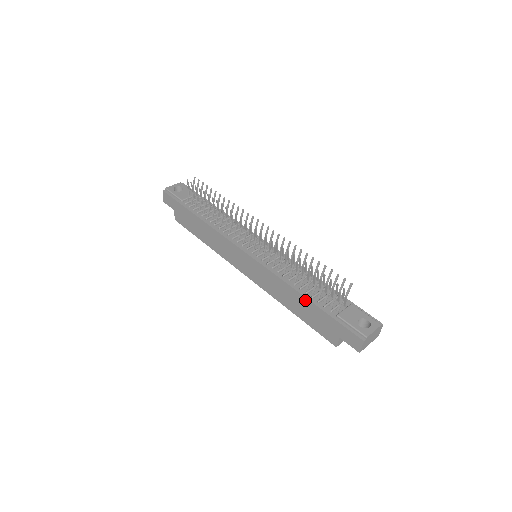
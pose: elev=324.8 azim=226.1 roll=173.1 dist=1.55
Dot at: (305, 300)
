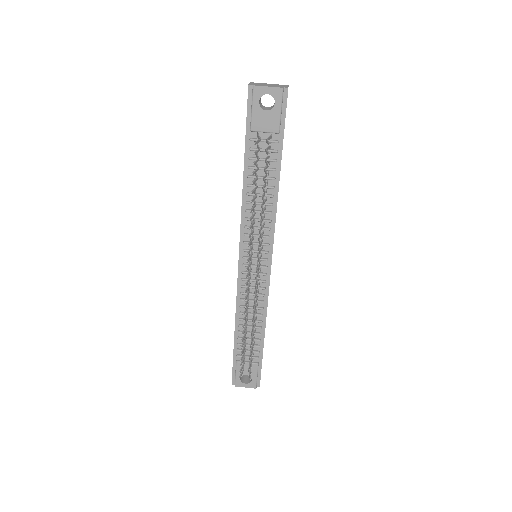
Dot at: (235, 331)
